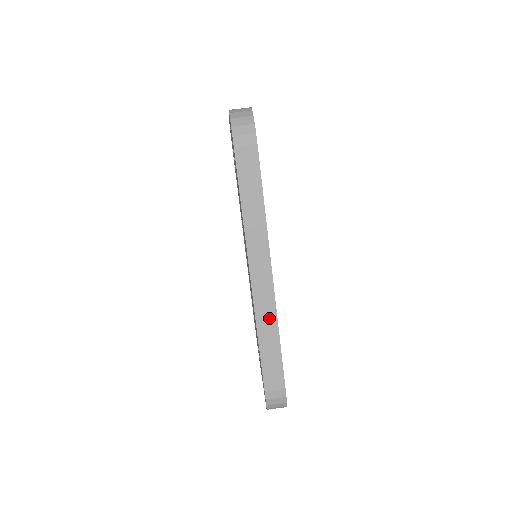
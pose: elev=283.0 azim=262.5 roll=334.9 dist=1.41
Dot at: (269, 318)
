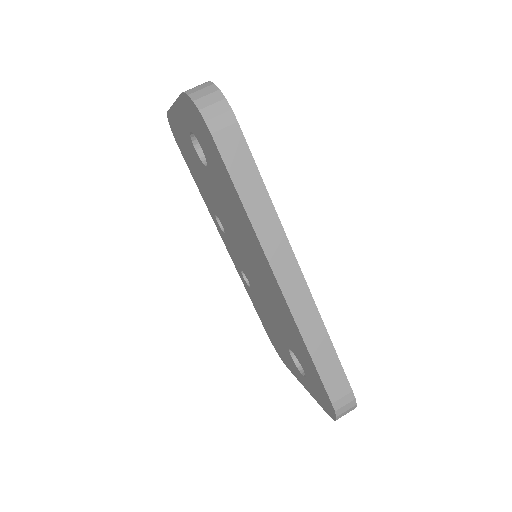
Dot at: (312, 321)
